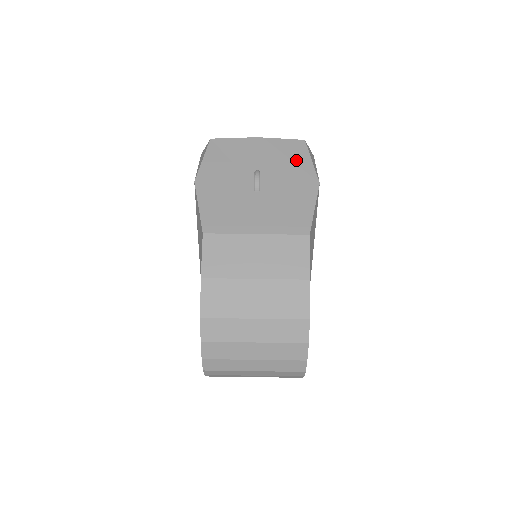
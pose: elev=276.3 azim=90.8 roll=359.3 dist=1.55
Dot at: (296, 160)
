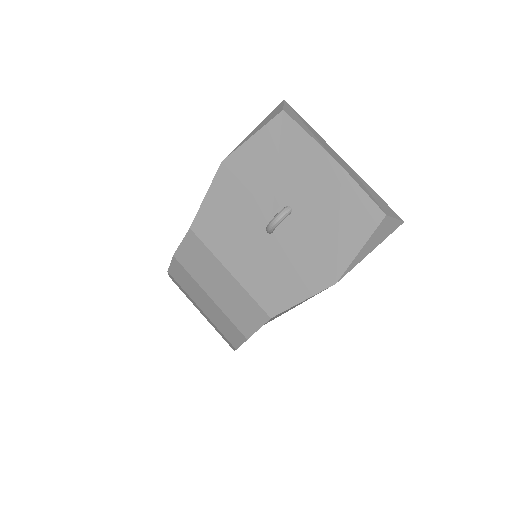
Dot at: (344, 233)
